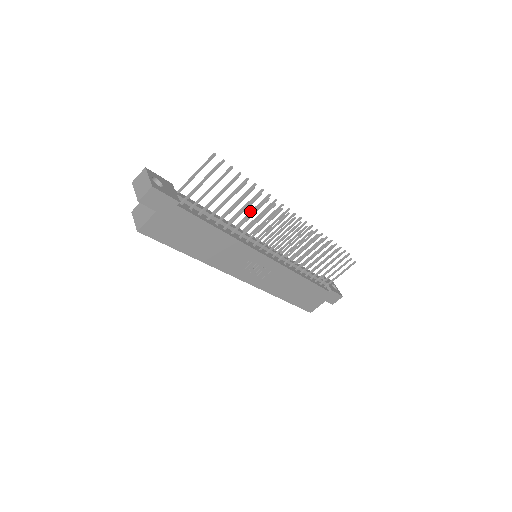
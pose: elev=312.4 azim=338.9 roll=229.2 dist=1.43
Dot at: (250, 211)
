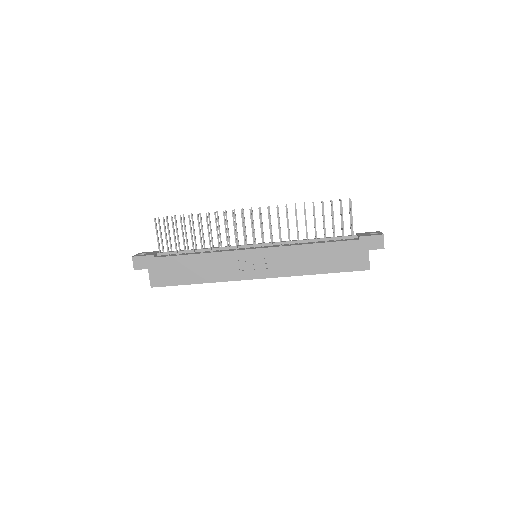
Dot at: (219, 231)
